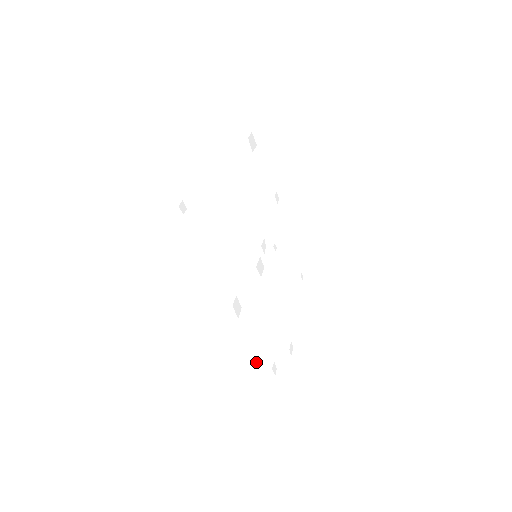
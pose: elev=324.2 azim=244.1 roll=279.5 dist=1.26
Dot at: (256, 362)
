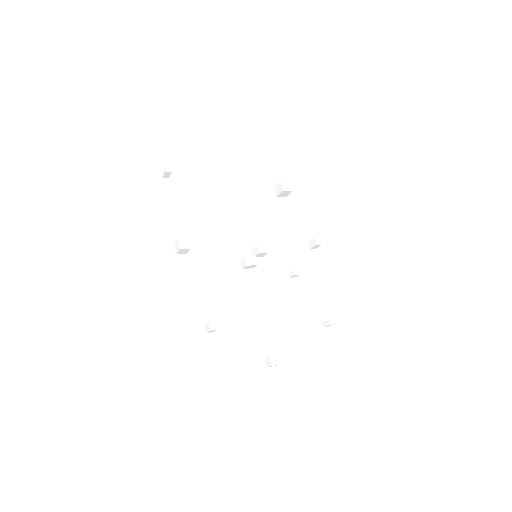
Dot at: occluded
